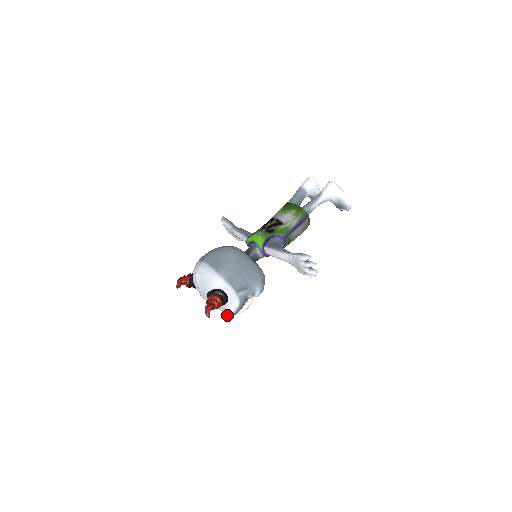
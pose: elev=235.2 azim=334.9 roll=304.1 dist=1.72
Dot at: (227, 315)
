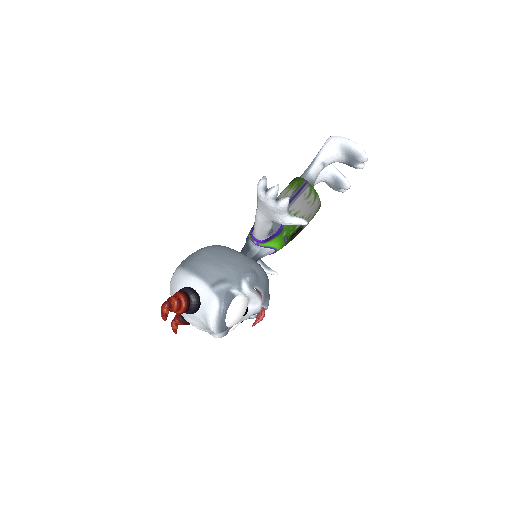
Dot at: (213, 330)
